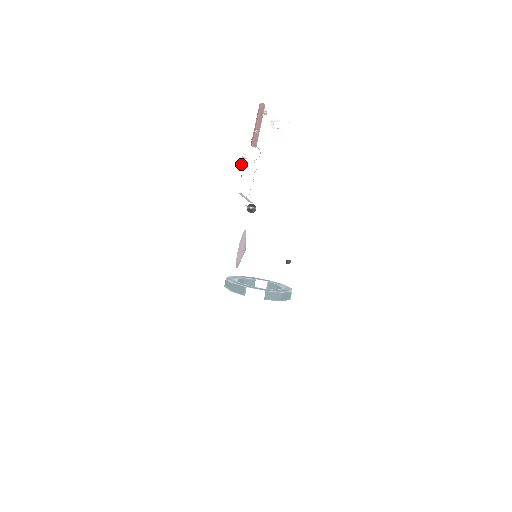
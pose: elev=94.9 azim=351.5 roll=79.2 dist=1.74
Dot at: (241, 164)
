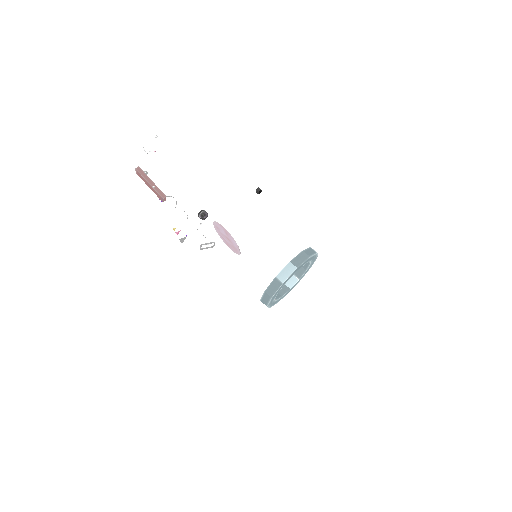
Dot at: (183, 241)
